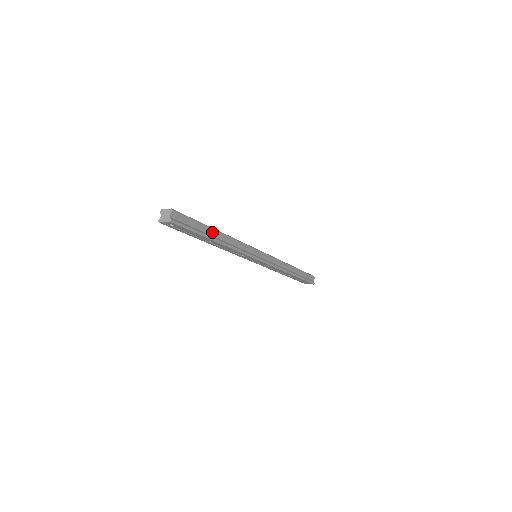
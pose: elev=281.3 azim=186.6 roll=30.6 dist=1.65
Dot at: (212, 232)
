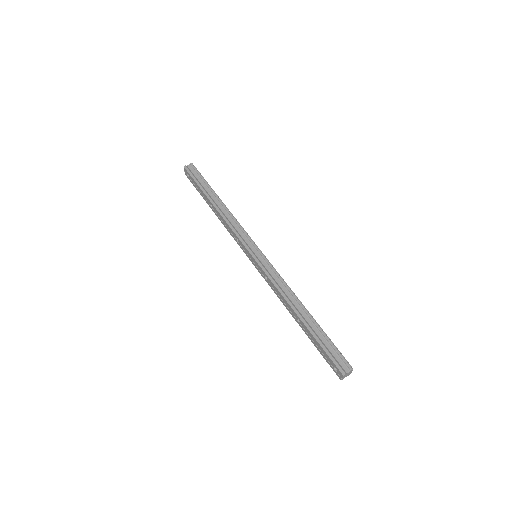
Dot at: (214, 196)
